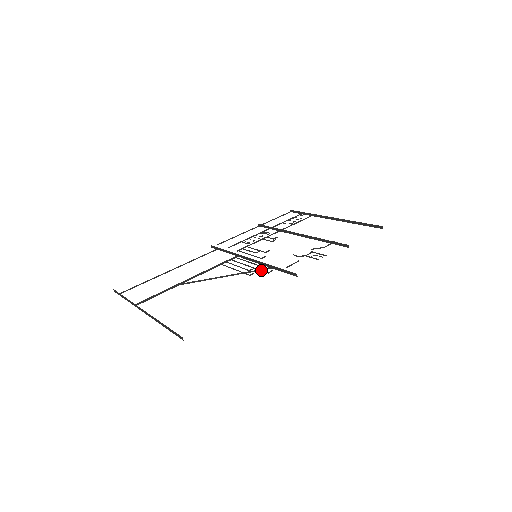
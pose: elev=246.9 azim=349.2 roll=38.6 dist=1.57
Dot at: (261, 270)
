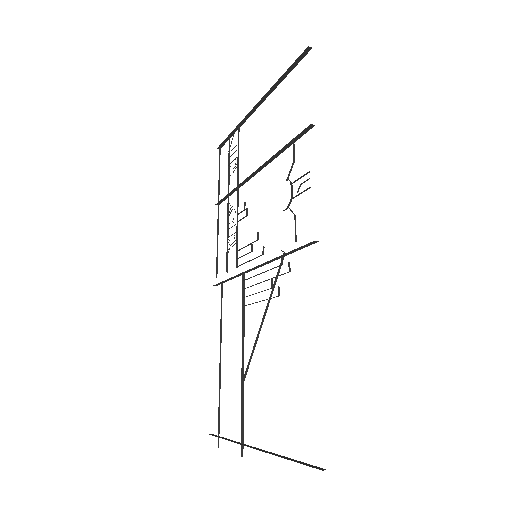
Dot at: (280, 275)
